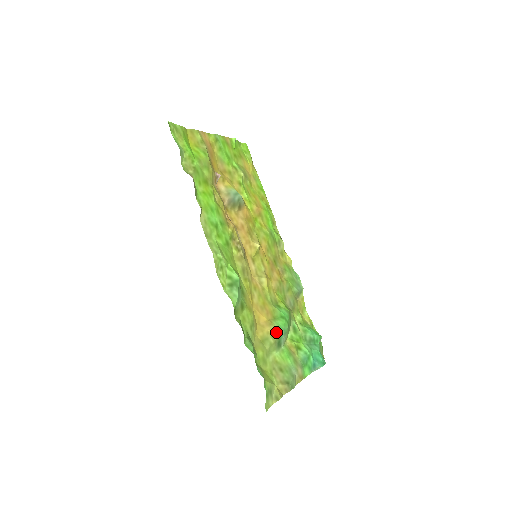
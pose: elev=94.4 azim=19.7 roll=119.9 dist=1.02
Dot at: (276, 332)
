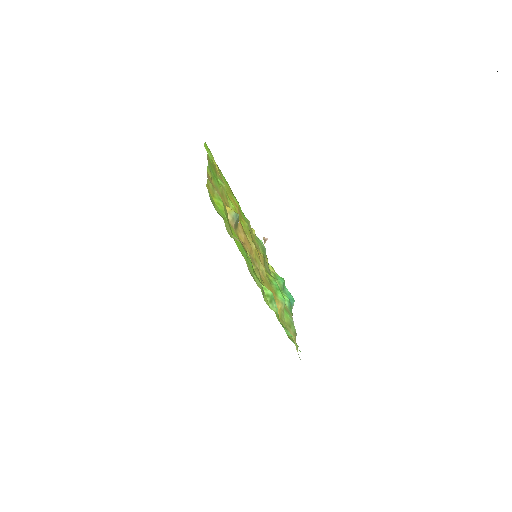
Dot at: (283, 305)
